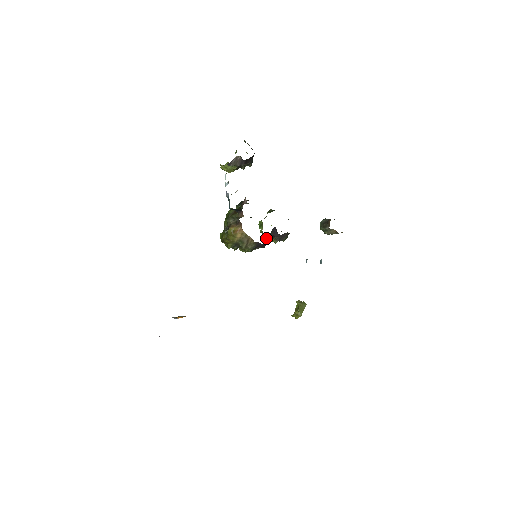
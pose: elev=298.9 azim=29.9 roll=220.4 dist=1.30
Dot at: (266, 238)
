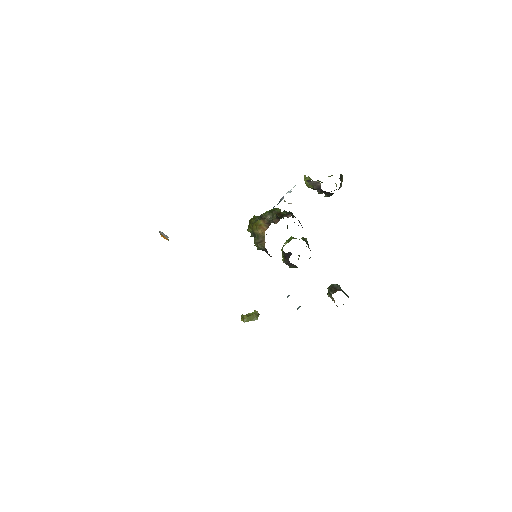
Dot at: occluded
